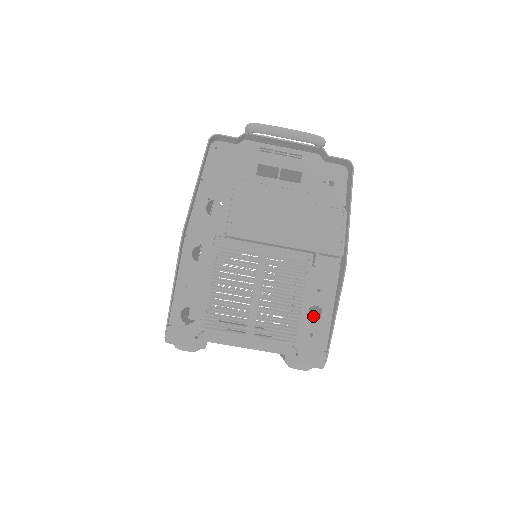
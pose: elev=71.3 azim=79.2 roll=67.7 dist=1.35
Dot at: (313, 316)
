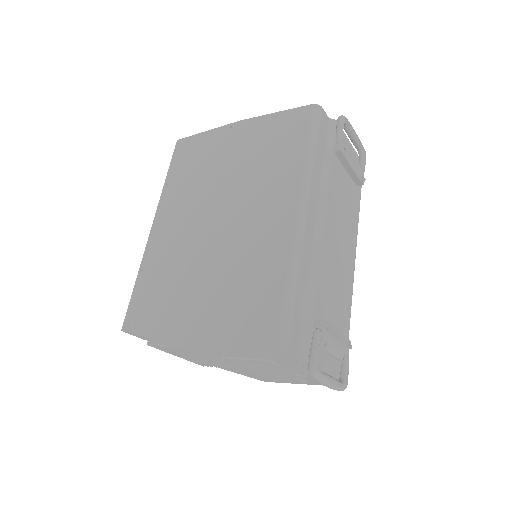
Dot at: occluded
